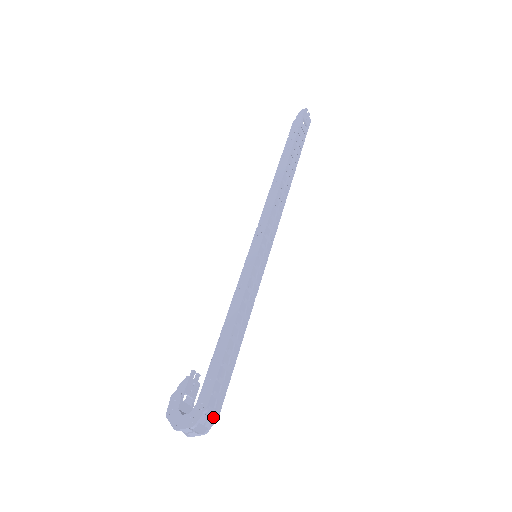
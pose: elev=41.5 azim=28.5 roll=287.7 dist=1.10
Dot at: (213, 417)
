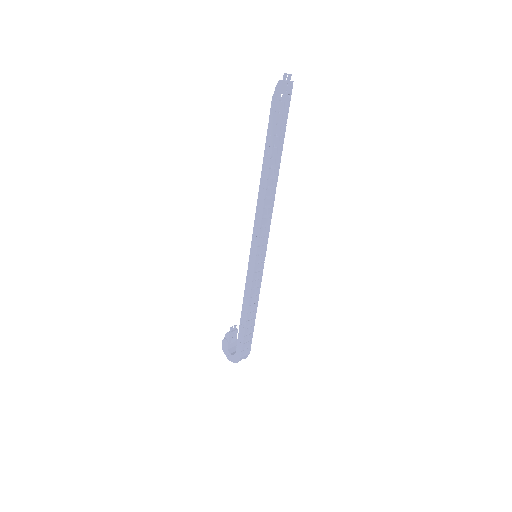
Dot at: (247, 354)
